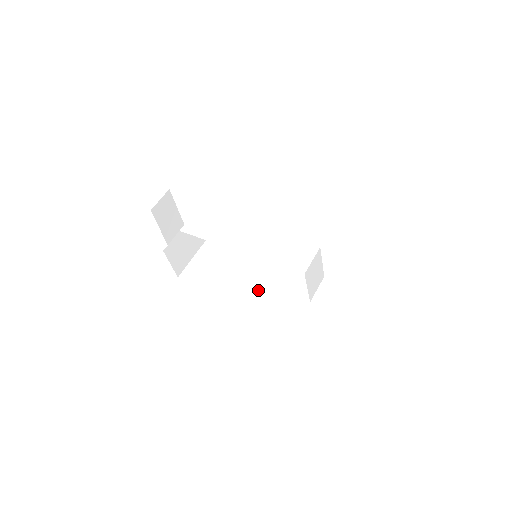
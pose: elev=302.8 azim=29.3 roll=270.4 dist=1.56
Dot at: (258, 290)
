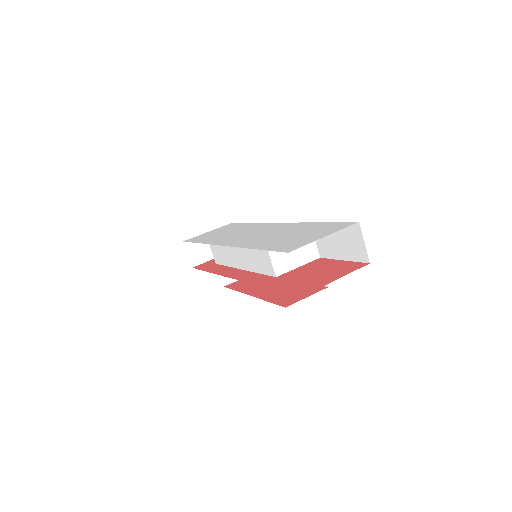
Dot at: occluded
